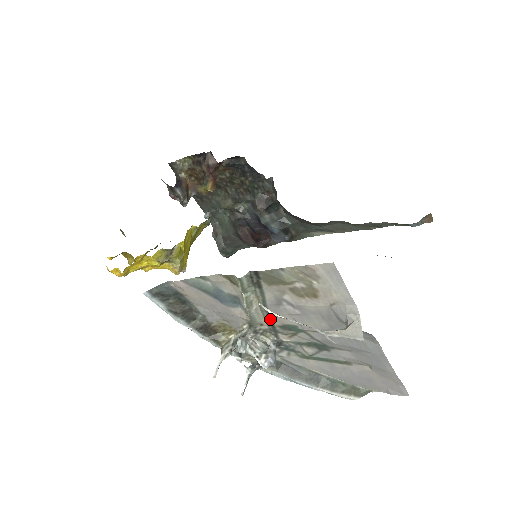
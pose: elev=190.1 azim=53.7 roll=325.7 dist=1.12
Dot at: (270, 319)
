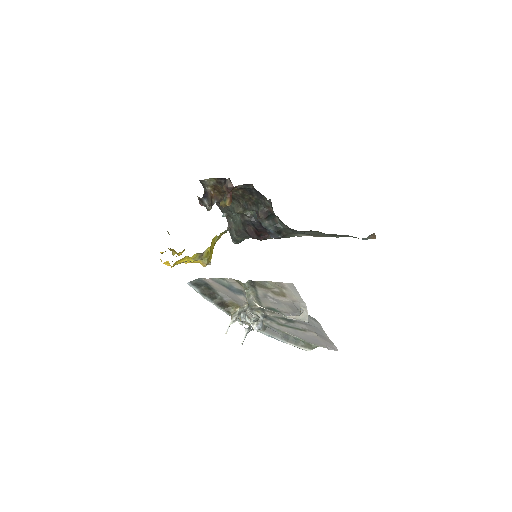
Dot at: (260, 303)
